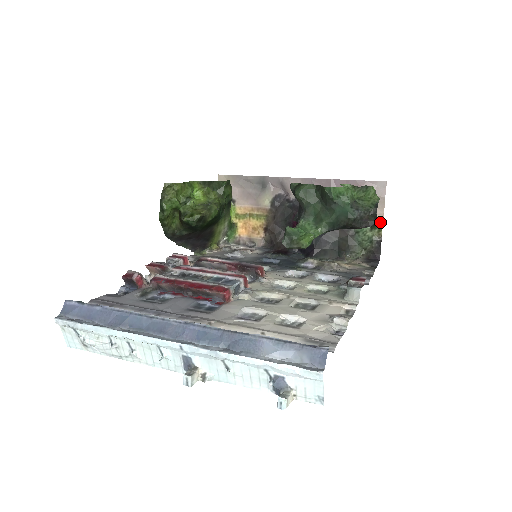
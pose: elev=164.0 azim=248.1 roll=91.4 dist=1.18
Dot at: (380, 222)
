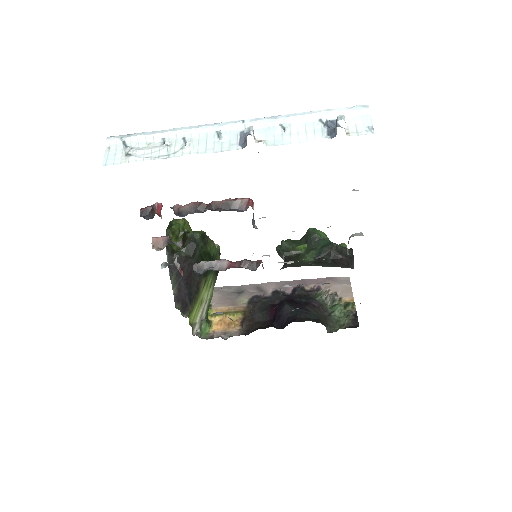
Dot at: (351, 301)
